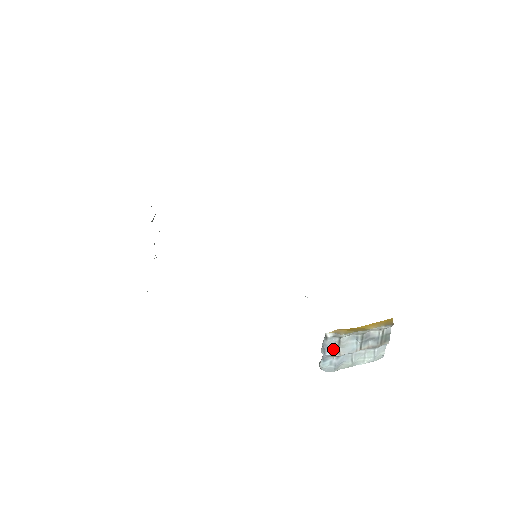
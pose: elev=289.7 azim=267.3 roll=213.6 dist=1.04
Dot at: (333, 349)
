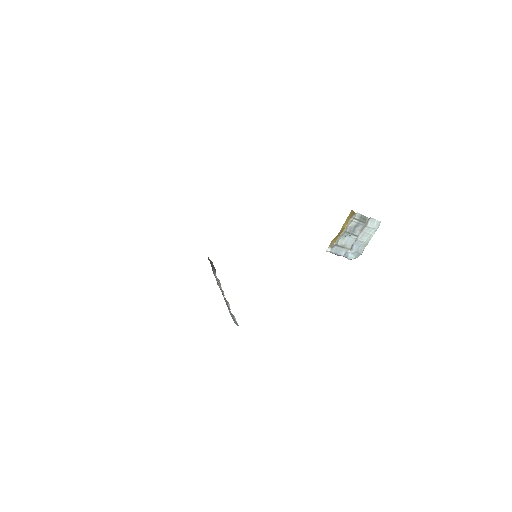
Dot at: (342, 250)
